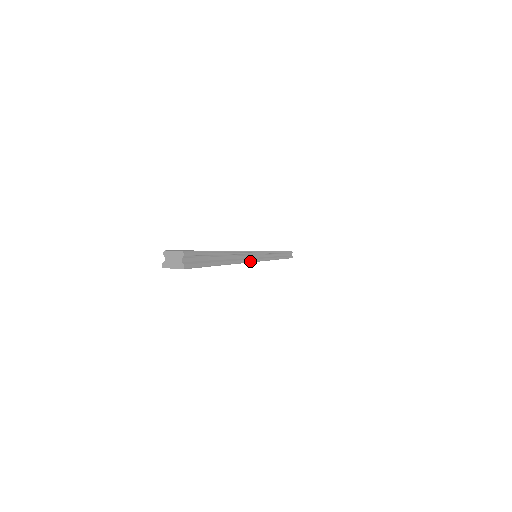
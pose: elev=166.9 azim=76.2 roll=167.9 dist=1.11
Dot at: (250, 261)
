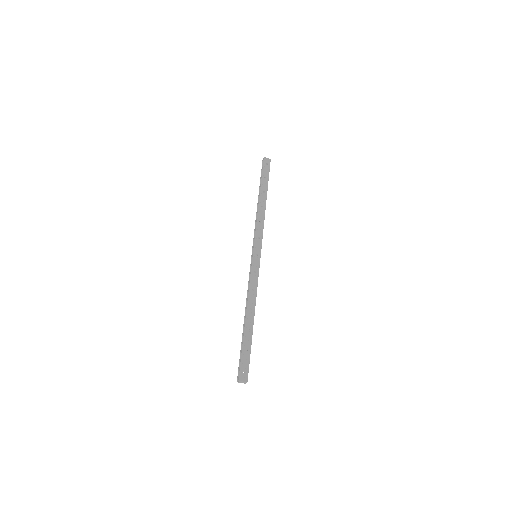
Dot at: occluded
